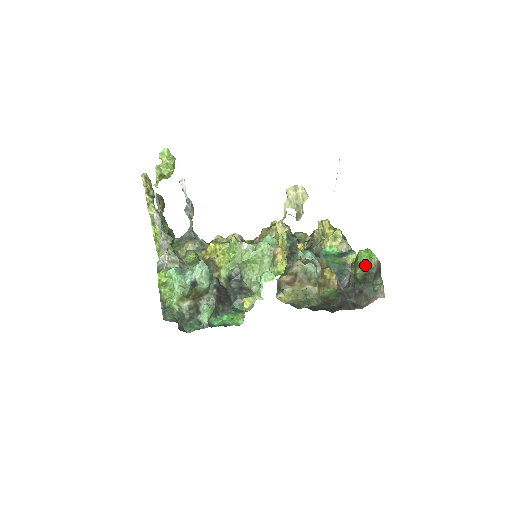
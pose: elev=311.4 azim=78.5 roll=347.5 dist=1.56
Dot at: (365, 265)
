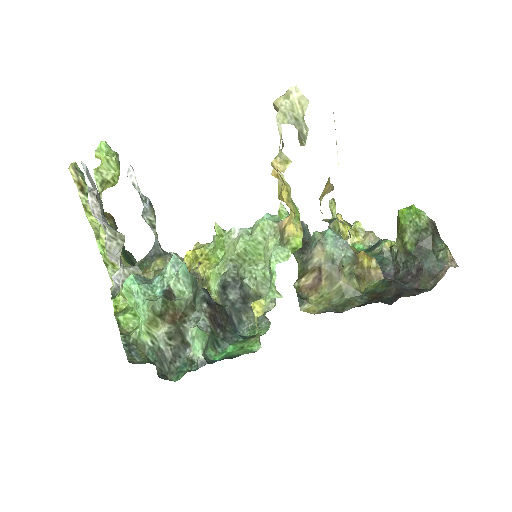
Dot at: (414, 226)
